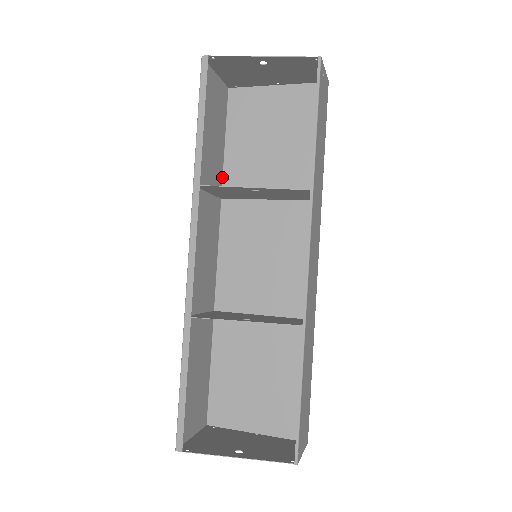
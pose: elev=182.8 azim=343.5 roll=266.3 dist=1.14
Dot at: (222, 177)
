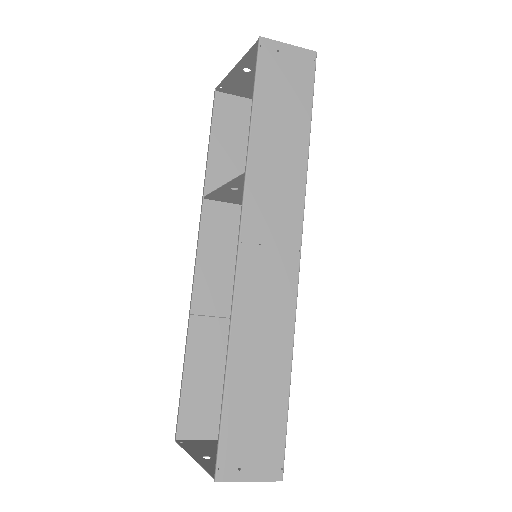
Dot at: occluded
